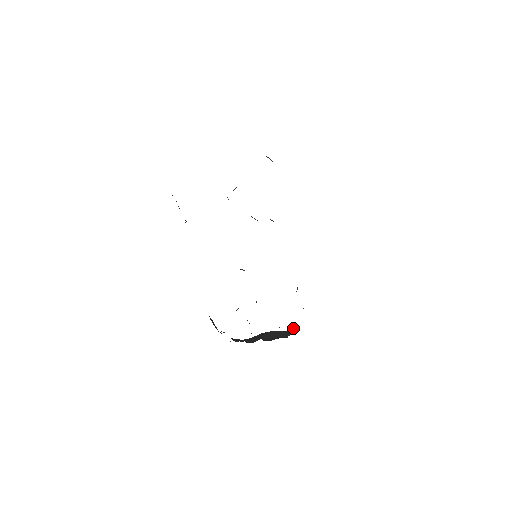
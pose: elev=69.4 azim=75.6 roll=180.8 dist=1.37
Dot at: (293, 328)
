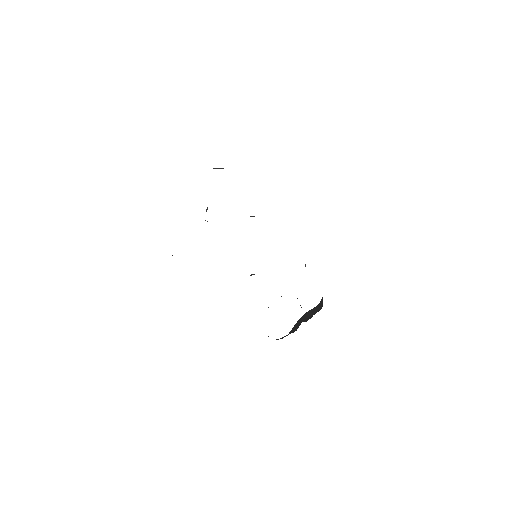
Dot at: (321, 300)
